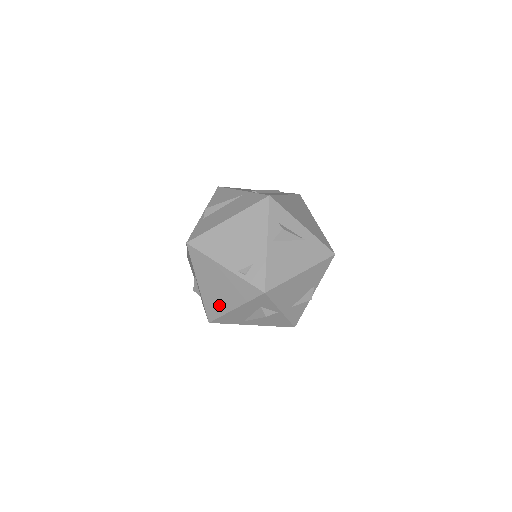
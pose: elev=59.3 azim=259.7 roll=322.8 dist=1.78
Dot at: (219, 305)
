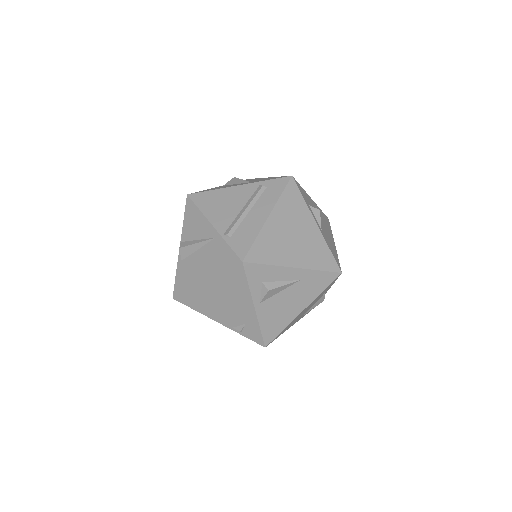
Dot at: occluded
